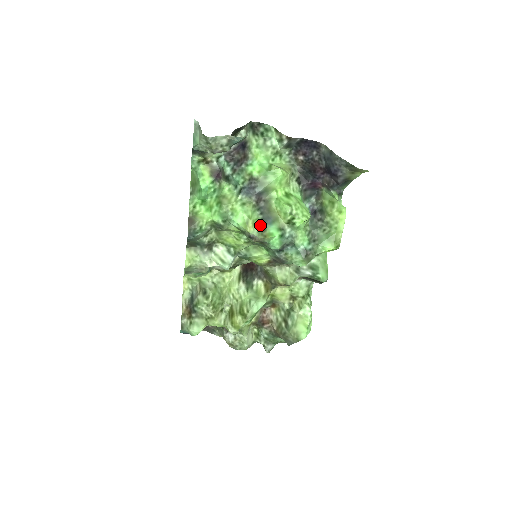
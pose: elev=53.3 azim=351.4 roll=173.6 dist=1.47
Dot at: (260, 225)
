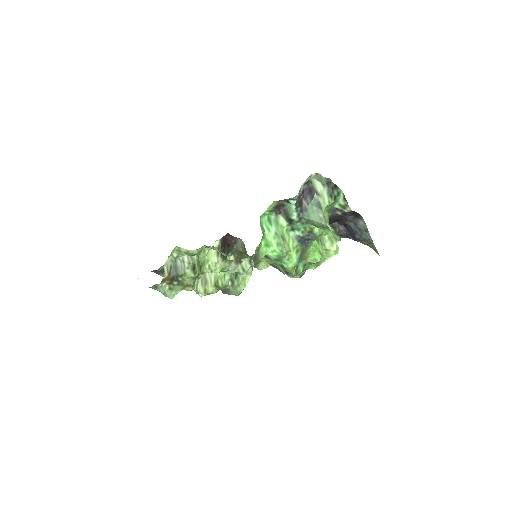
Dot at: occluded
